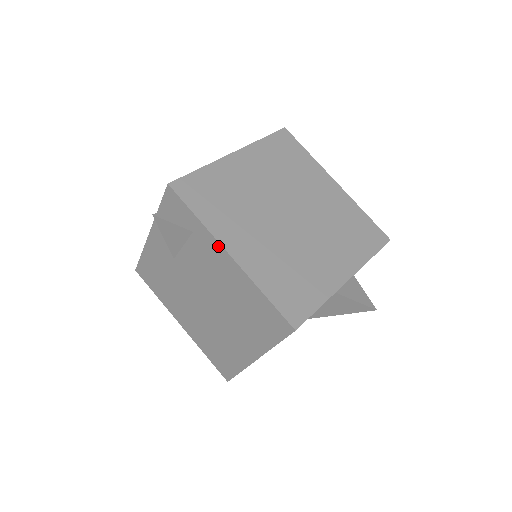
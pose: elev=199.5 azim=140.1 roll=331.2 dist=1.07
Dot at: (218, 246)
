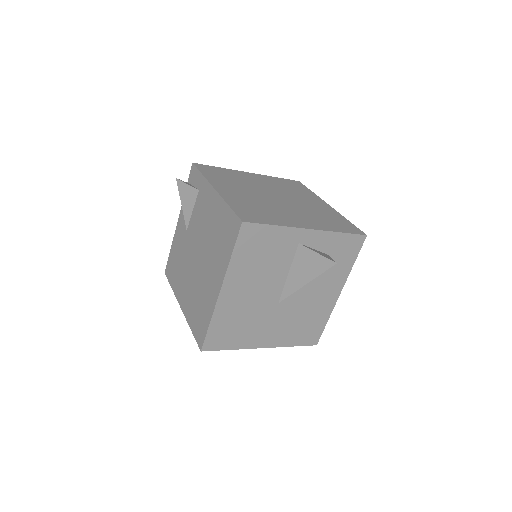
Dot at: (209, 187)
